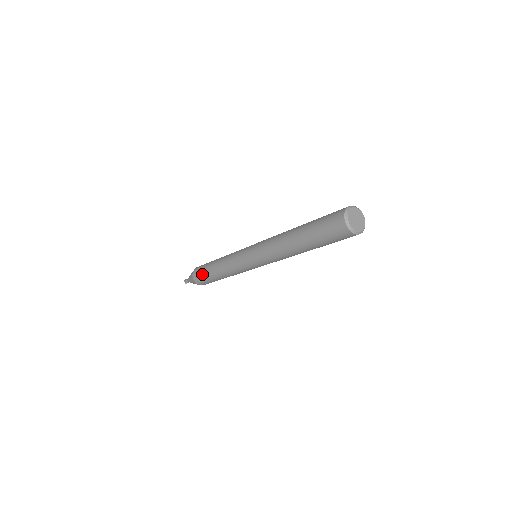
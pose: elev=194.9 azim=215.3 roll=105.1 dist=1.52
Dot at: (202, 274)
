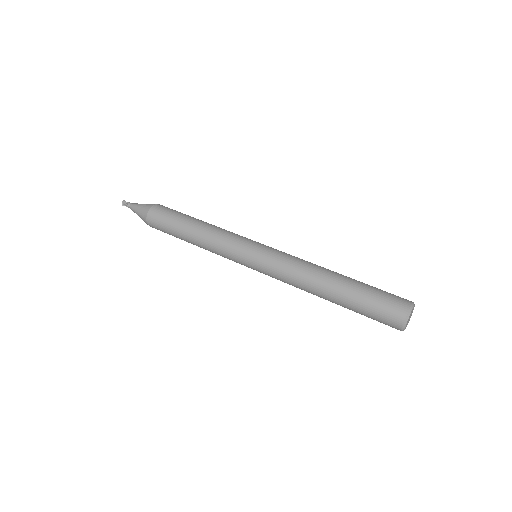
Dot at: (166, 224)
